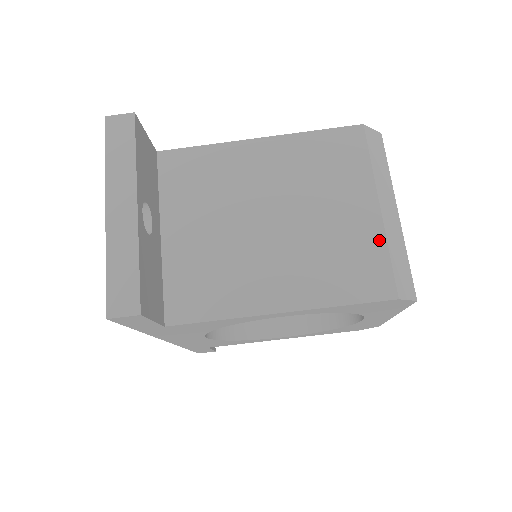
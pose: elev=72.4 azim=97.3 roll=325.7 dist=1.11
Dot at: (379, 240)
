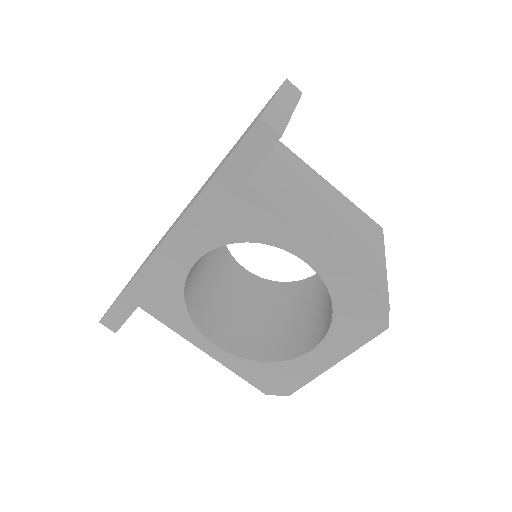
Dot at: (383, 273)
